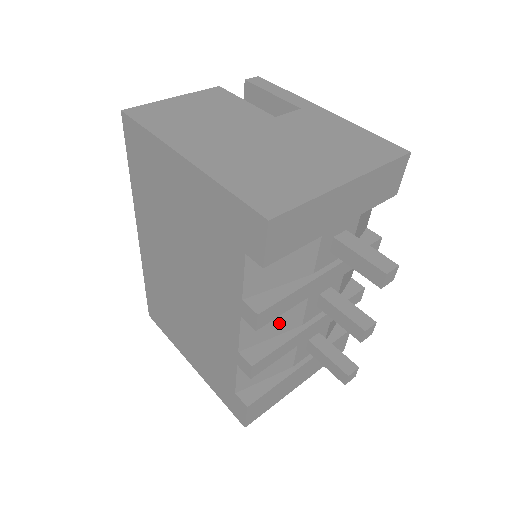
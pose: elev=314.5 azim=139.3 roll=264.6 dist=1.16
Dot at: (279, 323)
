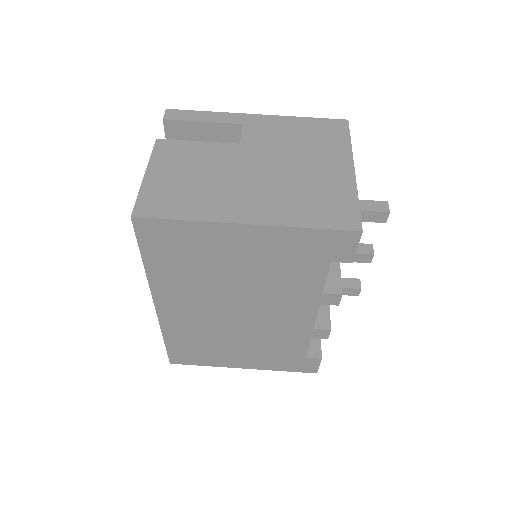
Dot at: occluded
